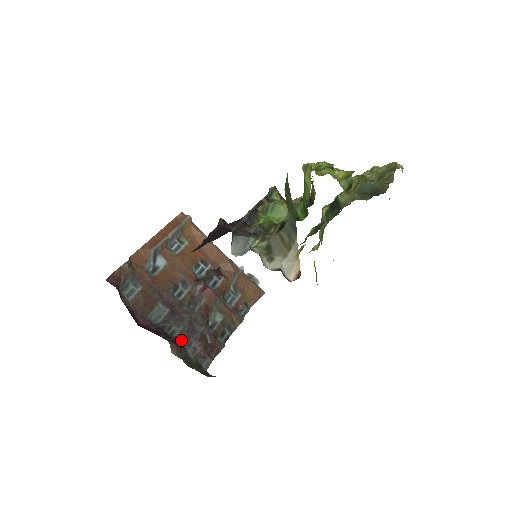
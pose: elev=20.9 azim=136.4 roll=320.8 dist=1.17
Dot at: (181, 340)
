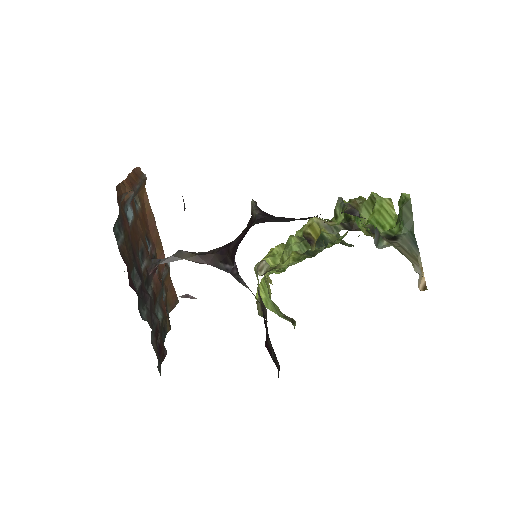
Dot at: (151, 327)
